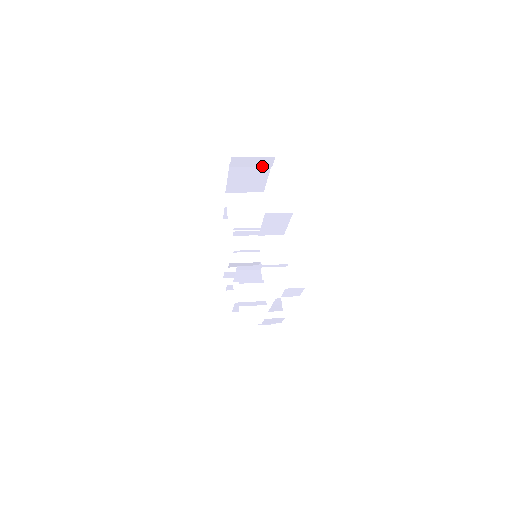
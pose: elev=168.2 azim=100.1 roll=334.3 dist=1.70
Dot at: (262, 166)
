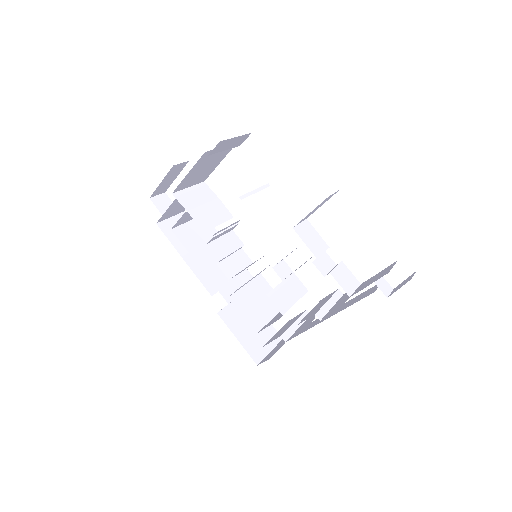
Dot at: (233, 147)
